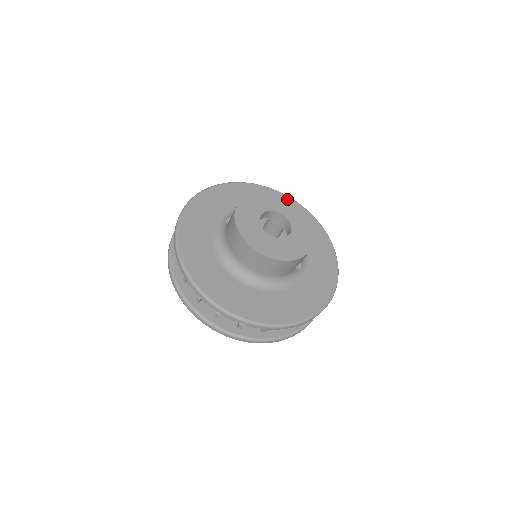
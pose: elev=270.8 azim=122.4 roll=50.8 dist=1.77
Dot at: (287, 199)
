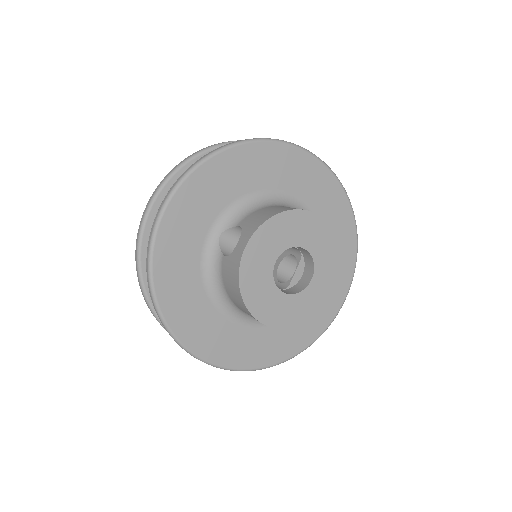
Dot at: (313, 216)
